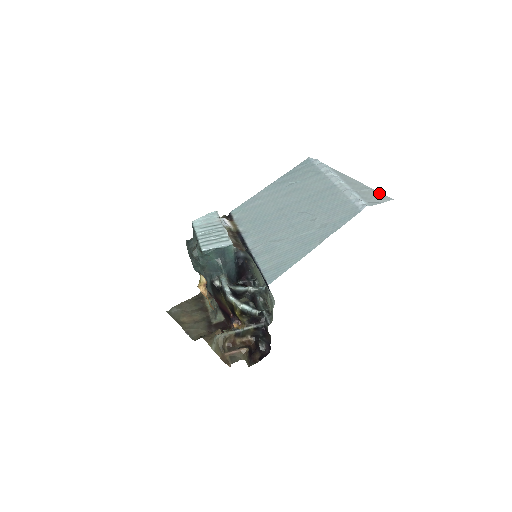
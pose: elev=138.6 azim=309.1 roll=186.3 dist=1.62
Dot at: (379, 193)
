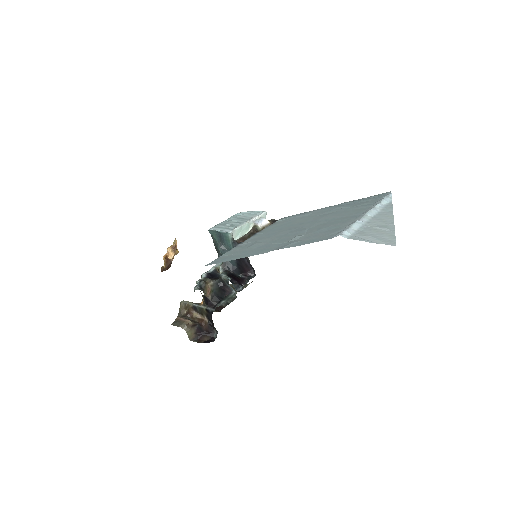
Dot at: (392, 236)
